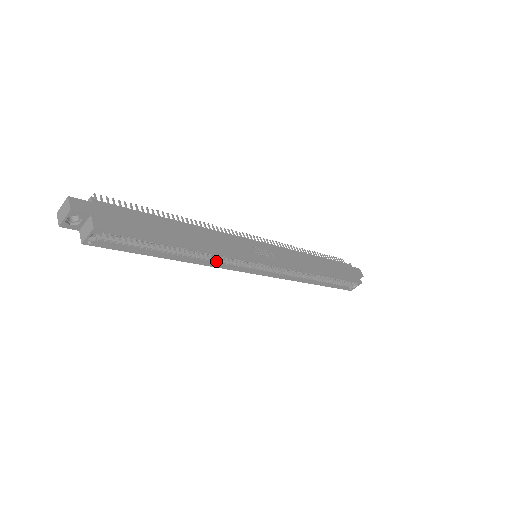
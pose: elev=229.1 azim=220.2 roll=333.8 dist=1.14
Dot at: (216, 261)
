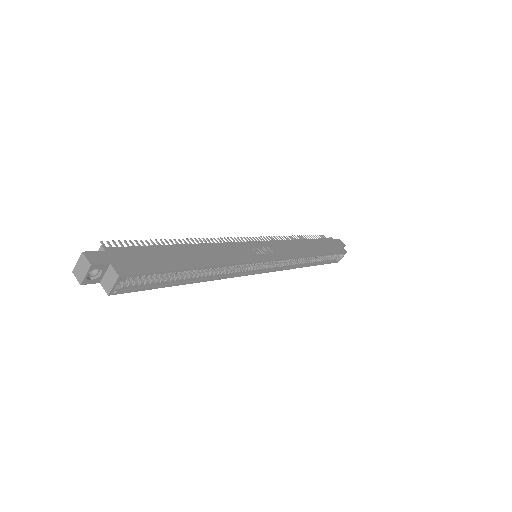
Dot at: (226, 272)
